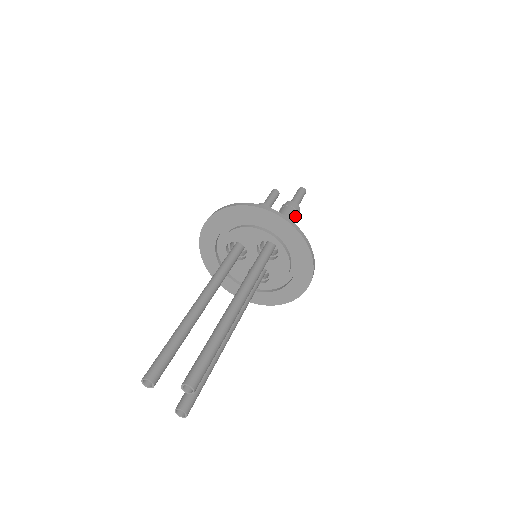
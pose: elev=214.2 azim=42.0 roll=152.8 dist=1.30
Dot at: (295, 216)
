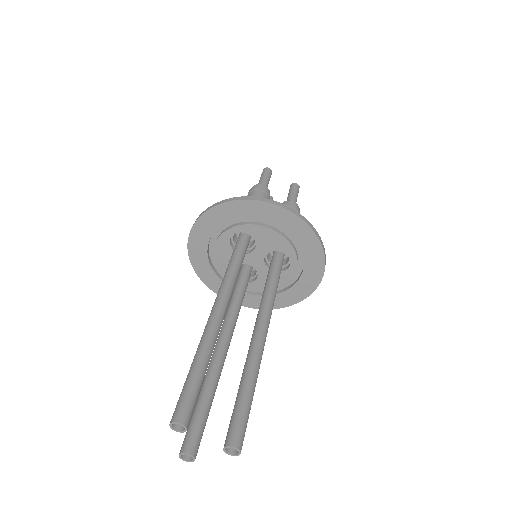
Dot at: occluded
